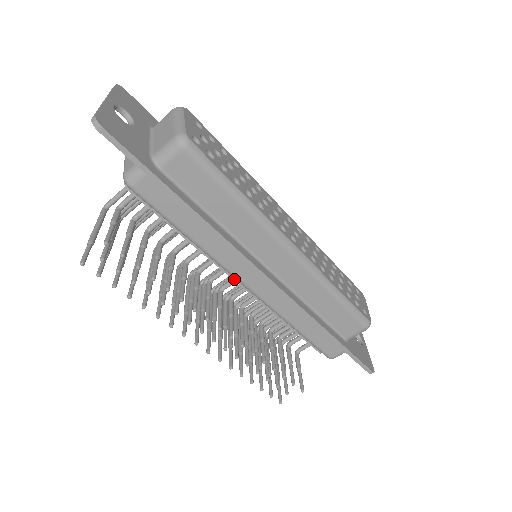
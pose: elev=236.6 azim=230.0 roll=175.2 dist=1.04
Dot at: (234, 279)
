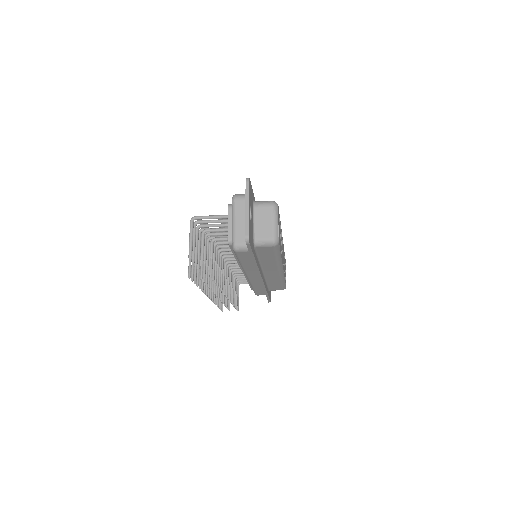
Dot at: (242, 270)
